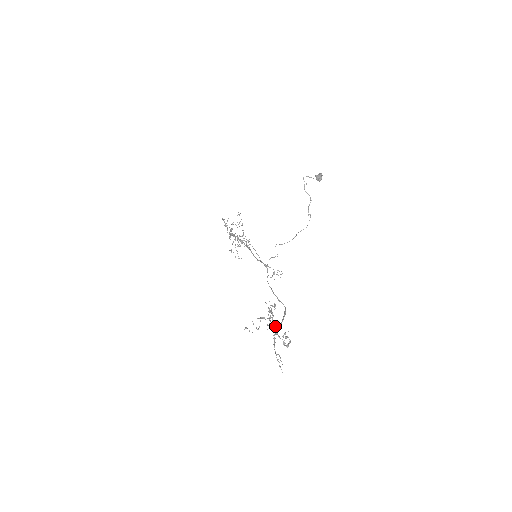
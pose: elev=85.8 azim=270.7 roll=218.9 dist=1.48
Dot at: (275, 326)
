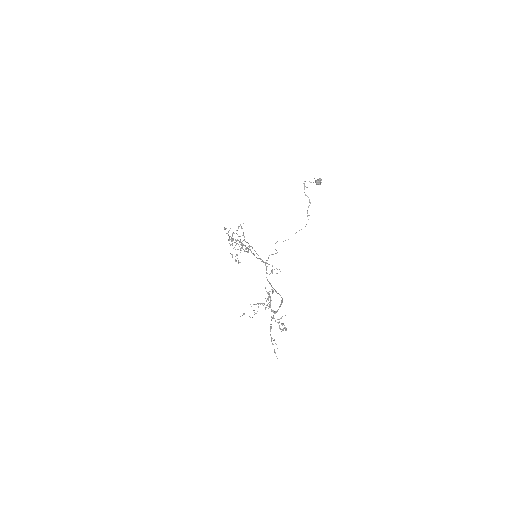
Dot at: (272, 311)
